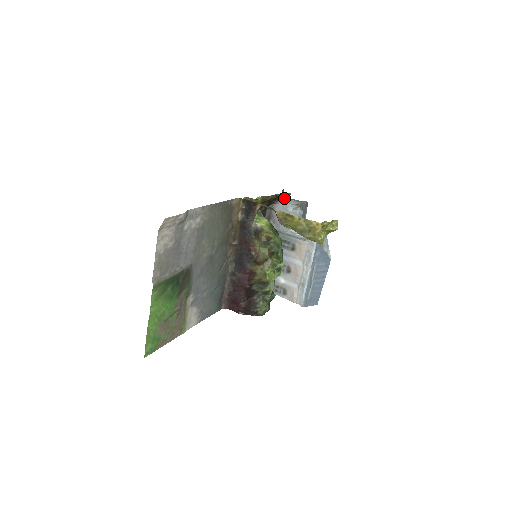
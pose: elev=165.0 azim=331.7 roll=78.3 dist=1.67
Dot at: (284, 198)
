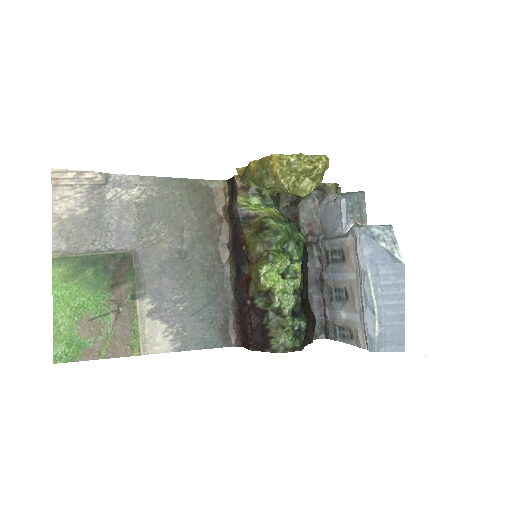
Dot at: (327, 193)
